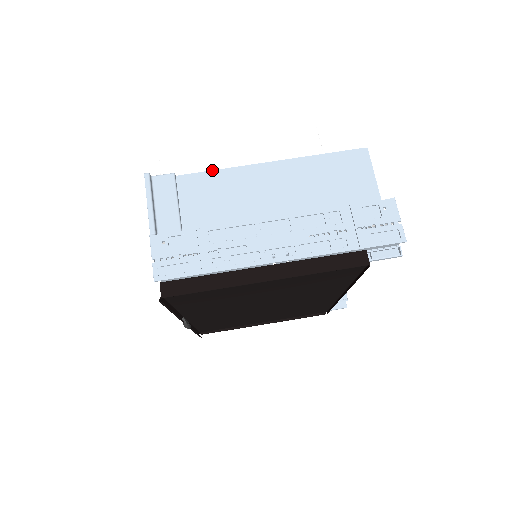
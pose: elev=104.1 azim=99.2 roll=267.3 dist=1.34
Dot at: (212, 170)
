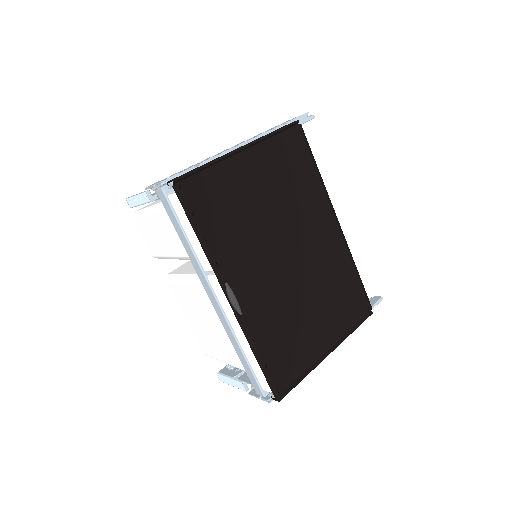
Dot at: occluded
